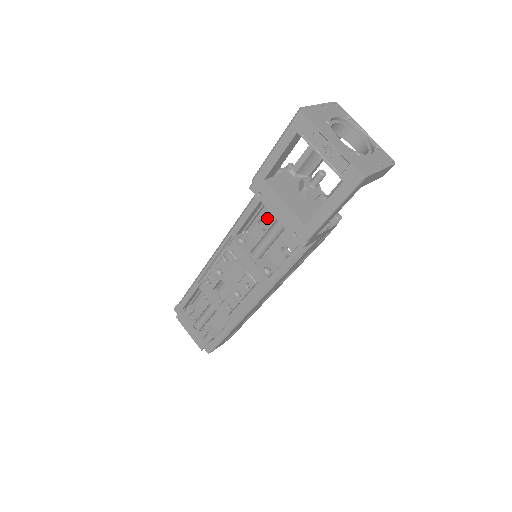
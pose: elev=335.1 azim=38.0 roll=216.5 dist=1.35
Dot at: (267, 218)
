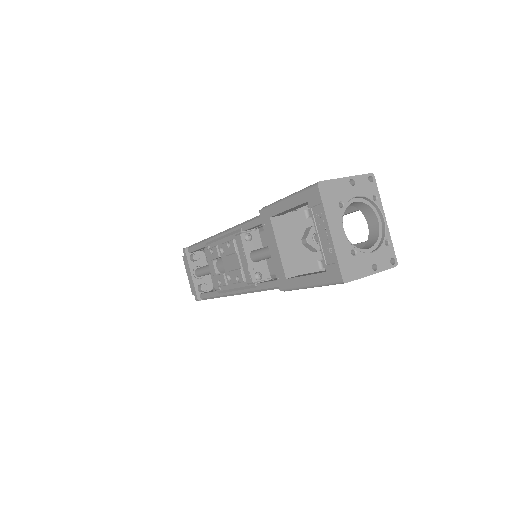
Dot at: occluded
